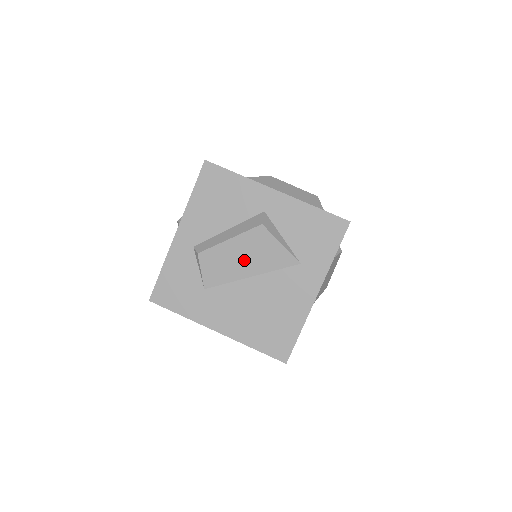
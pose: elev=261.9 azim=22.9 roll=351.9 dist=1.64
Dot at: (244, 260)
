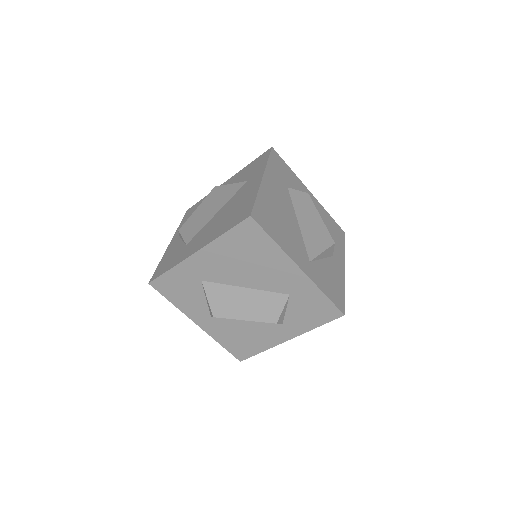
Dot at: (209, 210)
